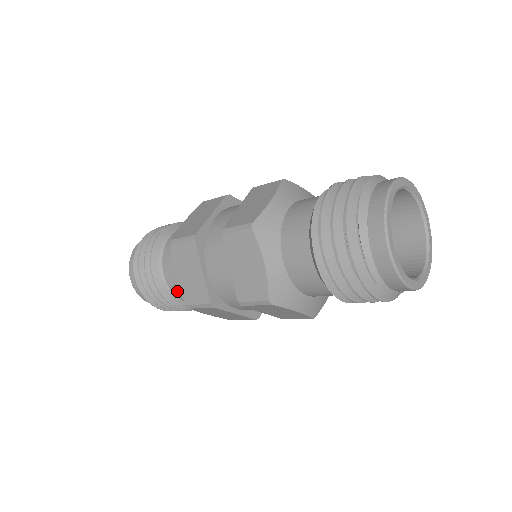
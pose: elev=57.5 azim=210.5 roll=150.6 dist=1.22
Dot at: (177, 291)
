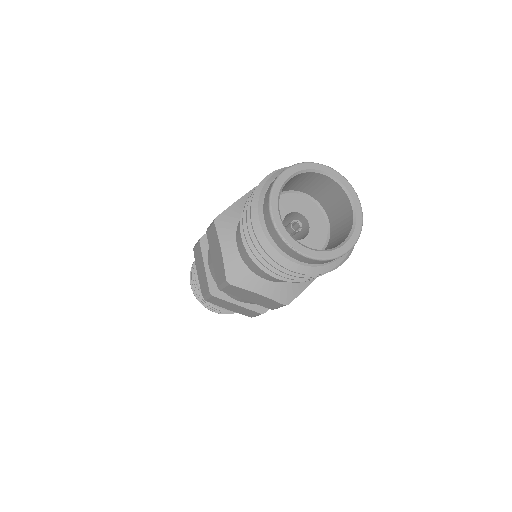
Dot at: occluded
